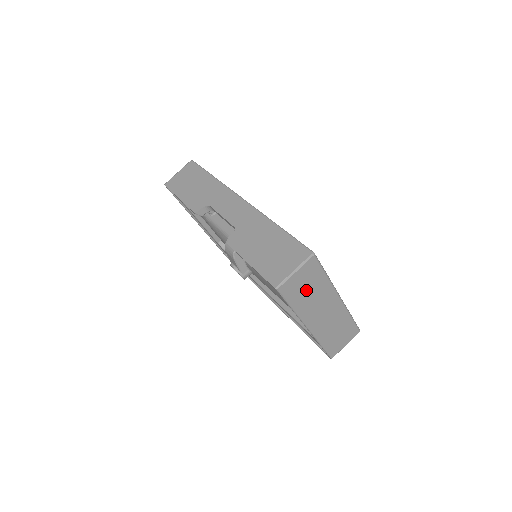
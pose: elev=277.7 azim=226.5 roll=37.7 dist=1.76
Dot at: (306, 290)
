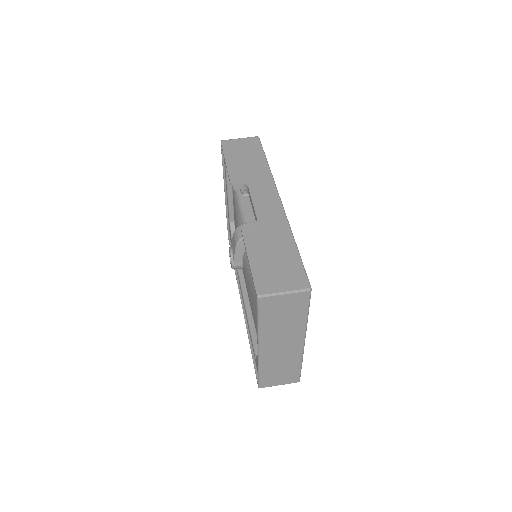
Dot at: (281, 316)
